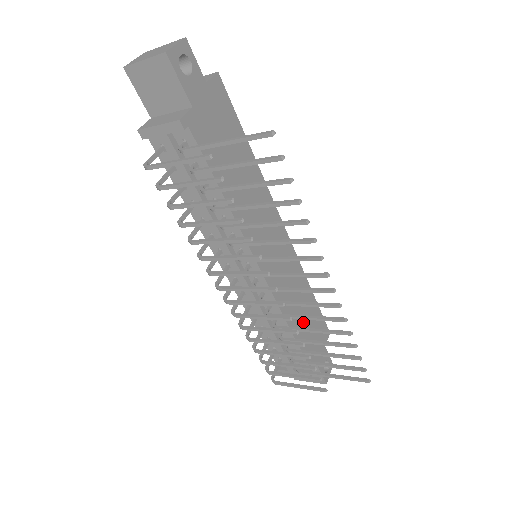
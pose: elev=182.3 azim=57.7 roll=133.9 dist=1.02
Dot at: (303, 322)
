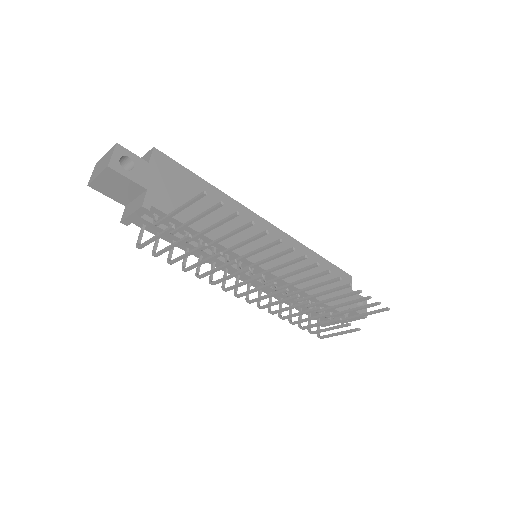
Dot at: occluded
